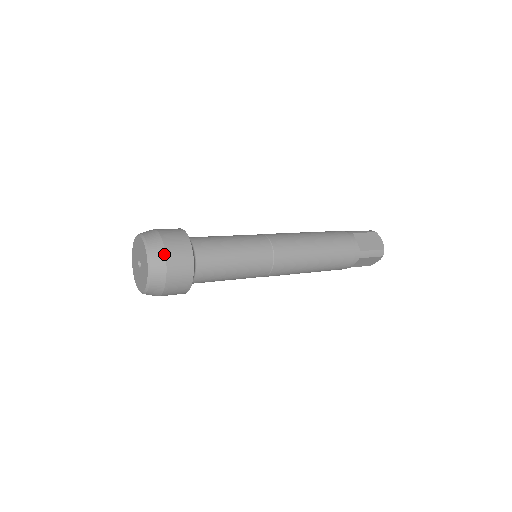
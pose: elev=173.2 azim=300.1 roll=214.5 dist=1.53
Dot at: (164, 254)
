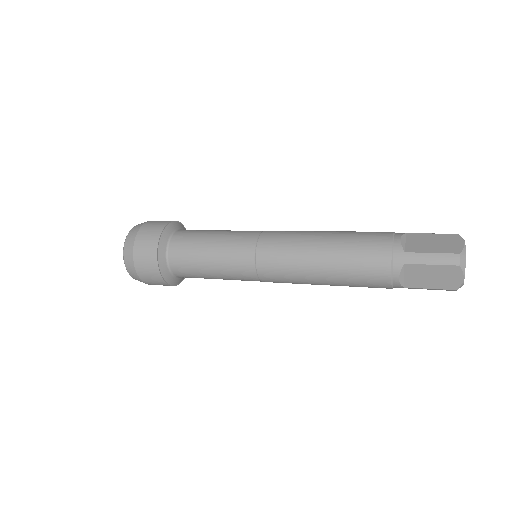
Dot at: (137, 232)
